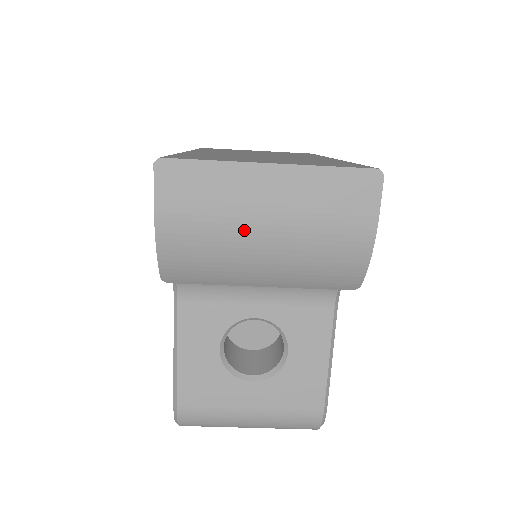
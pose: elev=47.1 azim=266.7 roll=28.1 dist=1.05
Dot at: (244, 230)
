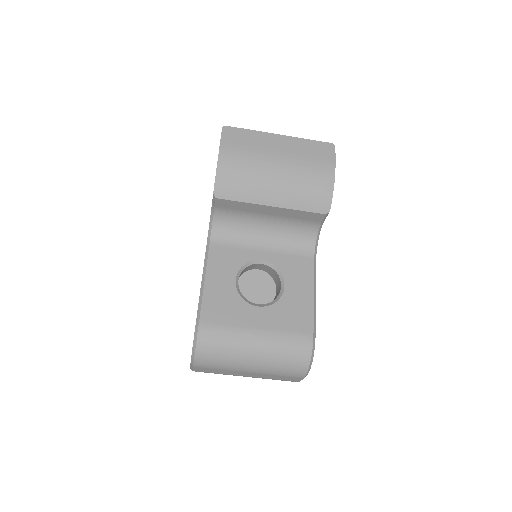
Dot at: (266, 161)
